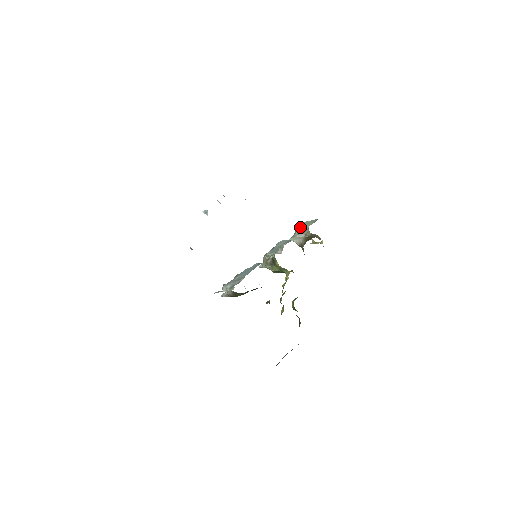
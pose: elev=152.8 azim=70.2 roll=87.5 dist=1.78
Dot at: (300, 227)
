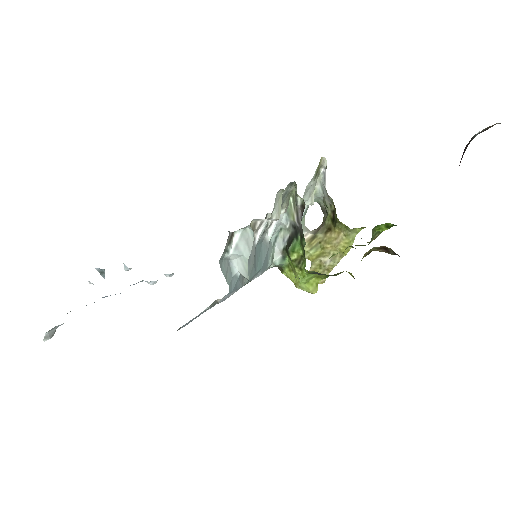
Dot at: occluded
